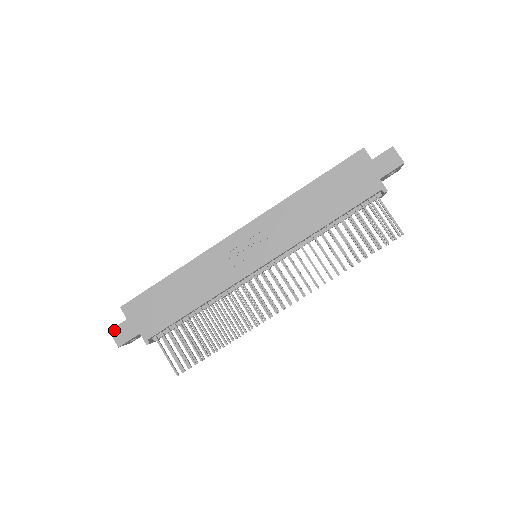
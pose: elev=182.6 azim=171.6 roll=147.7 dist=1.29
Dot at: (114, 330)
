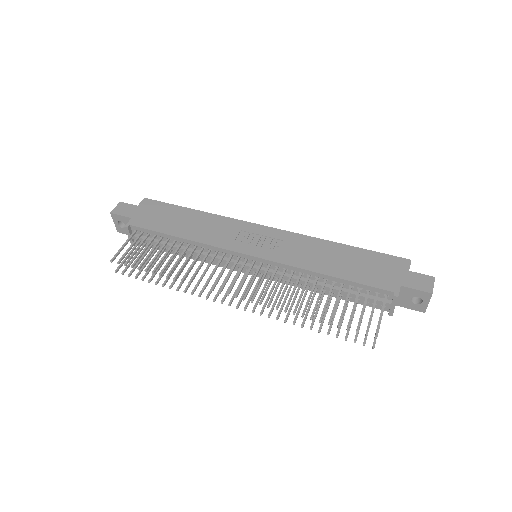
Dot at: (123, 204)
